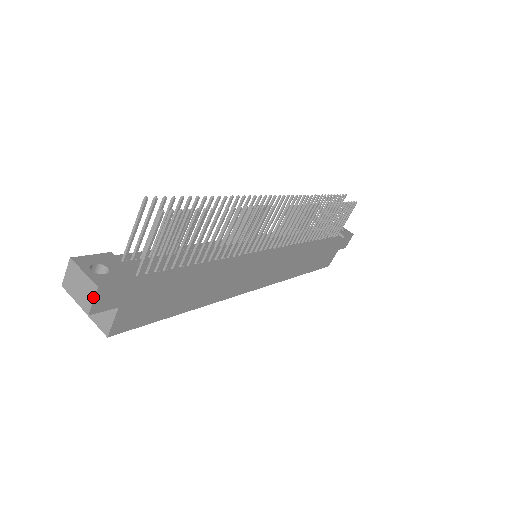
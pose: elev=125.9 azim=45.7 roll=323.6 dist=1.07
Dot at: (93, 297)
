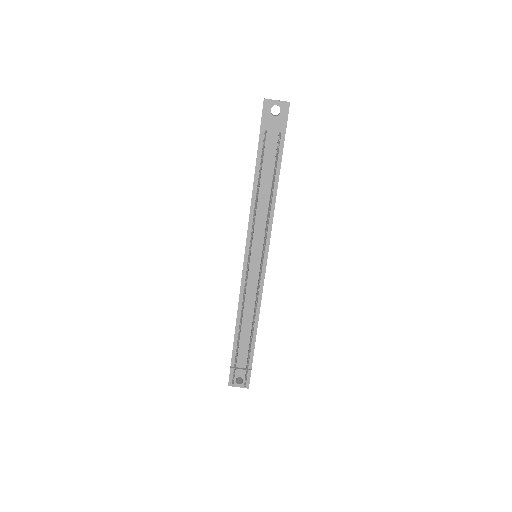
Dot at: occluded
